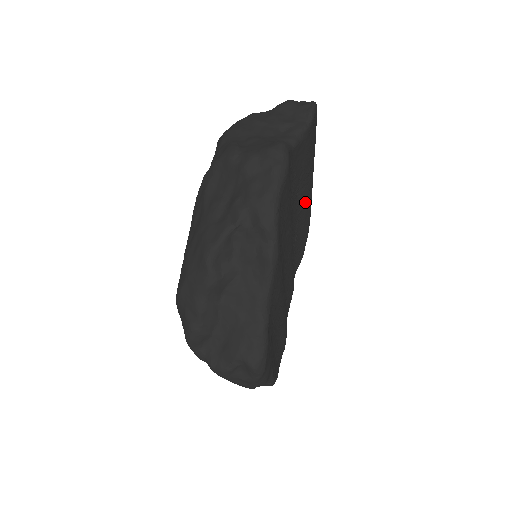
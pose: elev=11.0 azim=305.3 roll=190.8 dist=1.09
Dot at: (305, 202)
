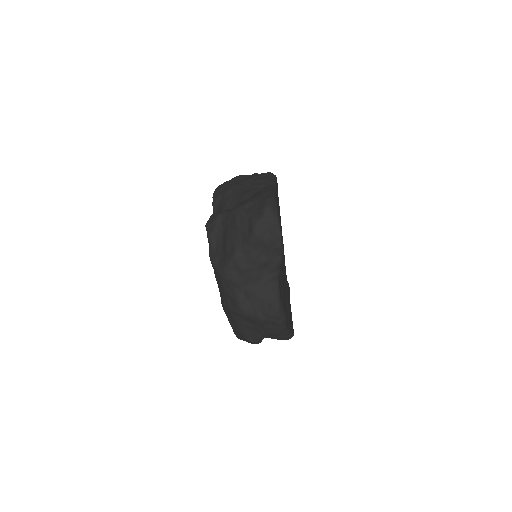
Dot at: occluded
